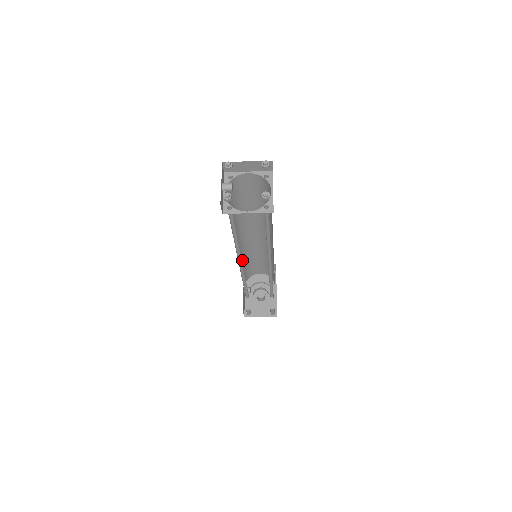
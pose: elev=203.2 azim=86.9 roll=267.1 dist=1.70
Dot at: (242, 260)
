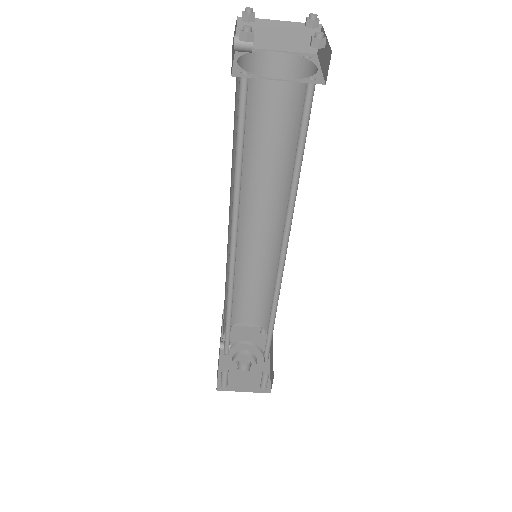
Dot at: occluded
